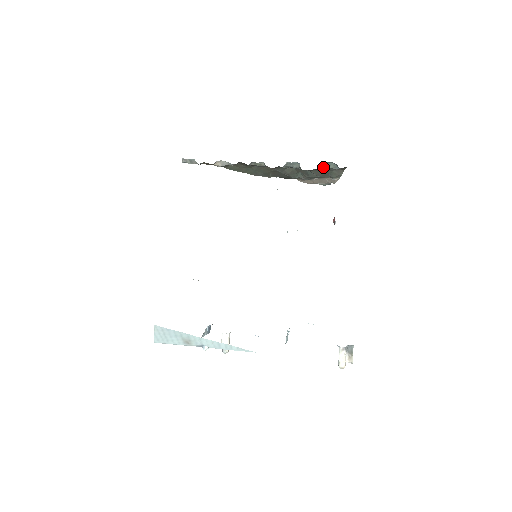
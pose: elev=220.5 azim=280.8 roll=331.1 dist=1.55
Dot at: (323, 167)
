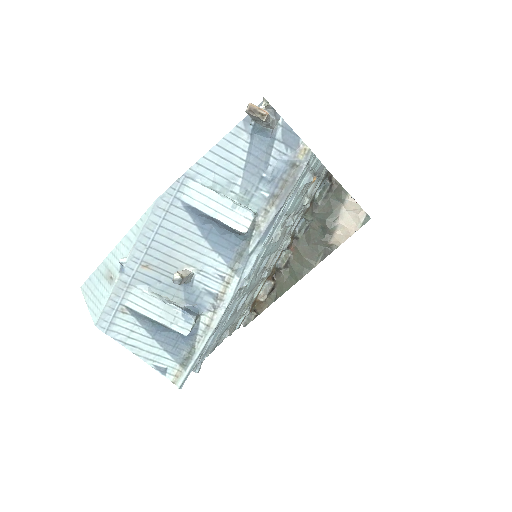
Dot at: (320, 199)
